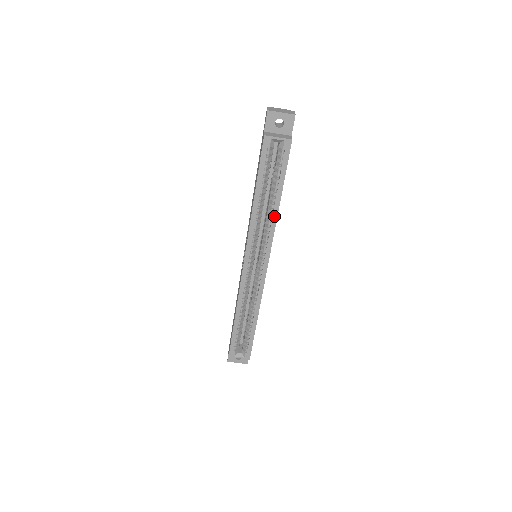
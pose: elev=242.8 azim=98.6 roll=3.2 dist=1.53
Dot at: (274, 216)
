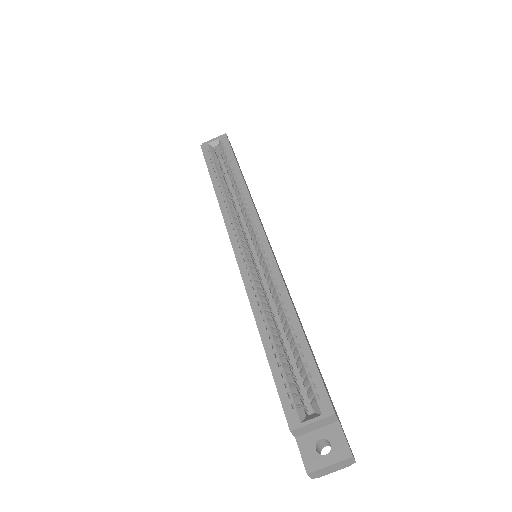
Dot at: (243, 189)
